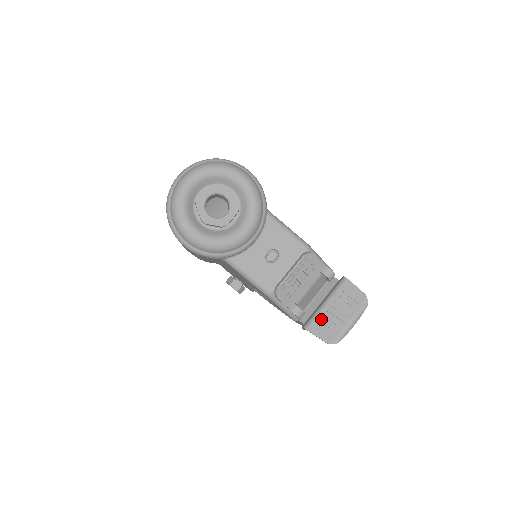
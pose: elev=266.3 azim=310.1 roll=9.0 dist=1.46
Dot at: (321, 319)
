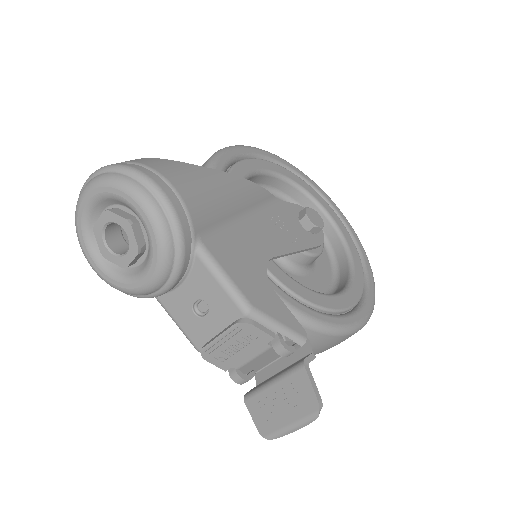
Dot at: (262, 400)
